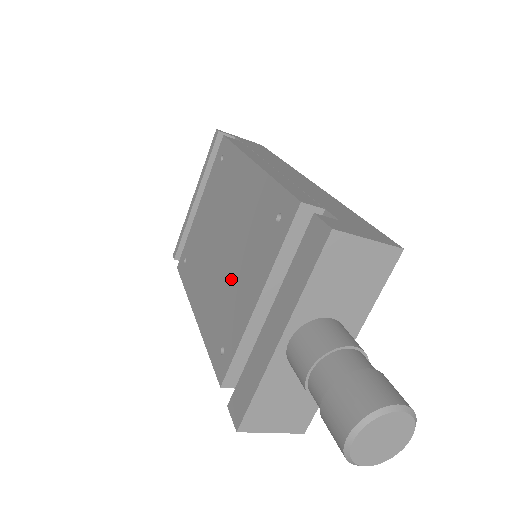
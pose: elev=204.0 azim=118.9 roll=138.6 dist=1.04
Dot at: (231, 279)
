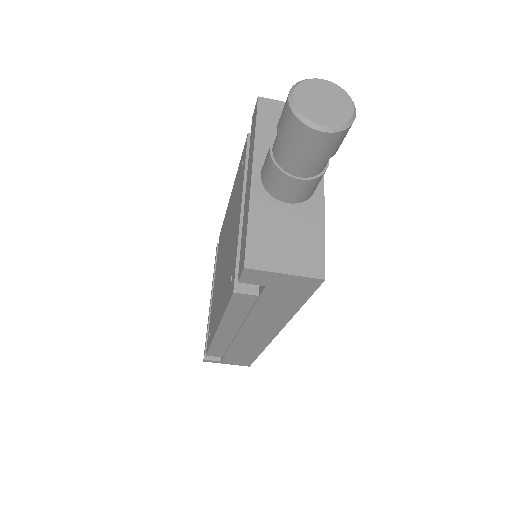
Dot at: (230, 246)
